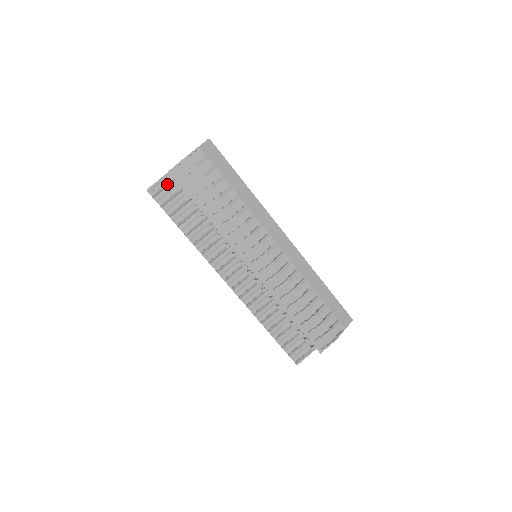
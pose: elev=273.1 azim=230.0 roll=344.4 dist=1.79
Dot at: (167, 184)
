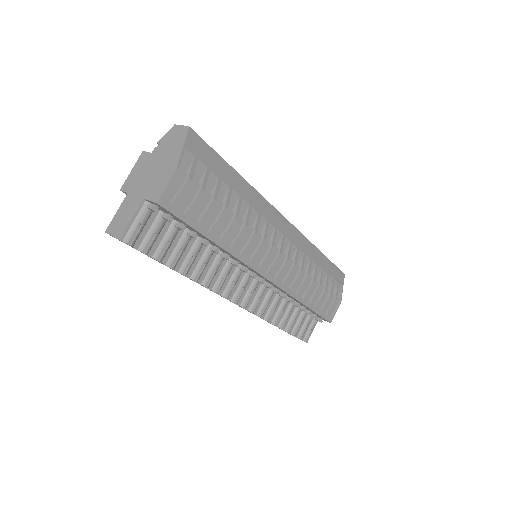
Dot at: (147, 218)
